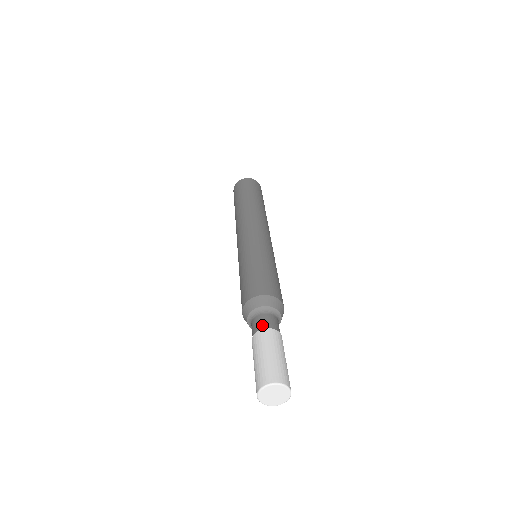
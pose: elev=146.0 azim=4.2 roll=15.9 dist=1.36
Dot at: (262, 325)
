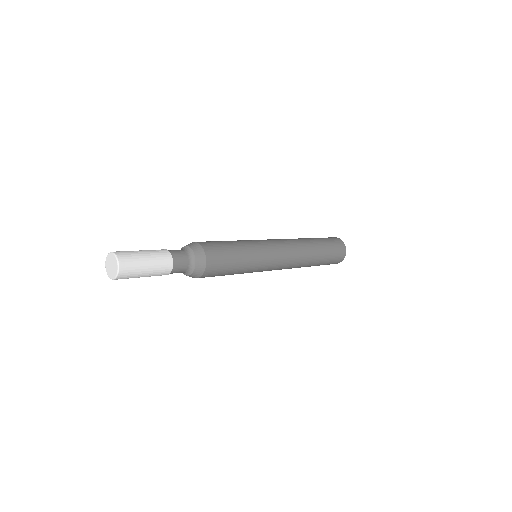
Dot at: (171, 250)
